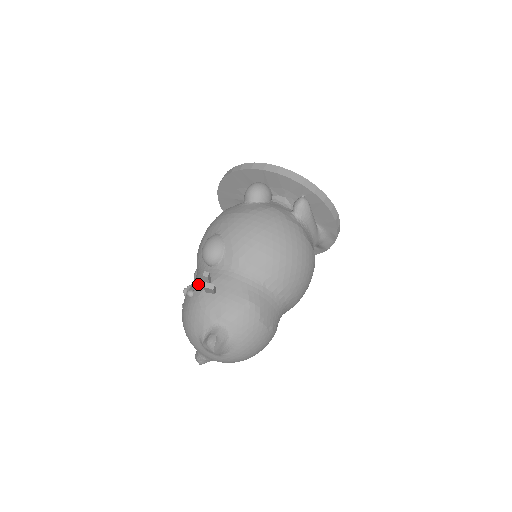
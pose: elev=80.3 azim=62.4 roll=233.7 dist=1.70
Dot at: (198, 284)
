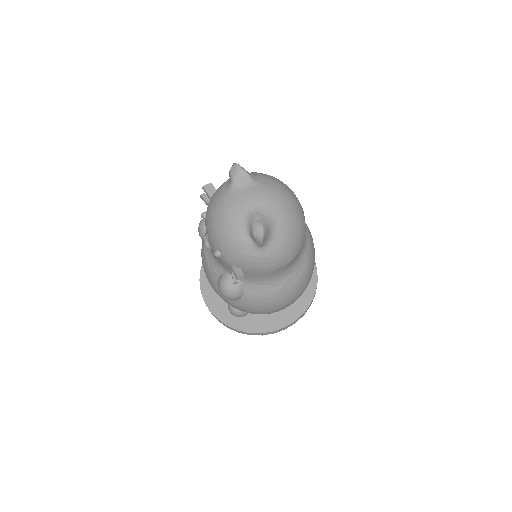
Dot at: occluded
